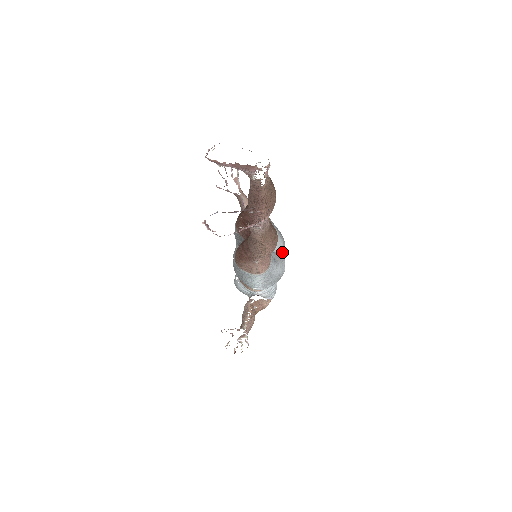
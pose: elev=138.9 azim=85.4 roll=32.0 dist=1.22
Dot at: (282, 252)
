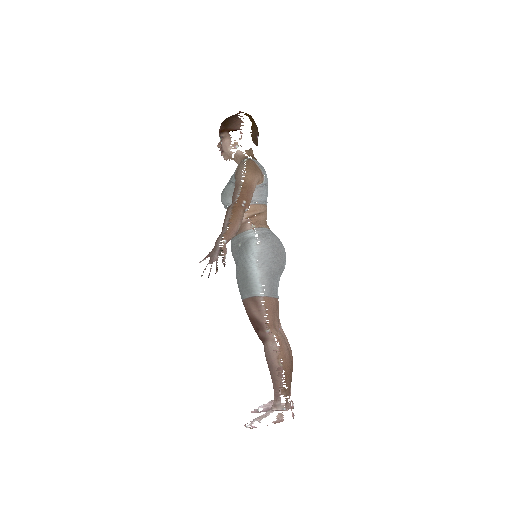
Dot at: occluded
